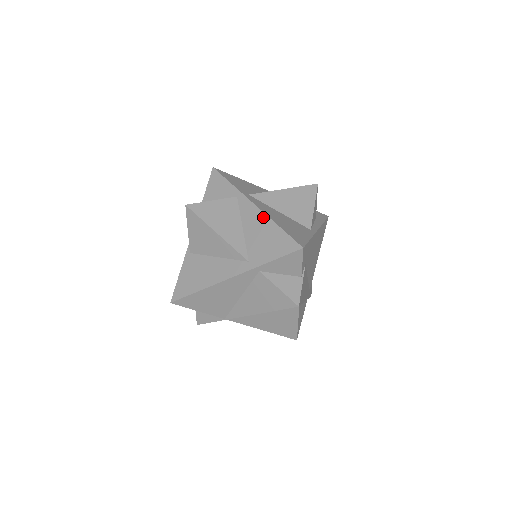
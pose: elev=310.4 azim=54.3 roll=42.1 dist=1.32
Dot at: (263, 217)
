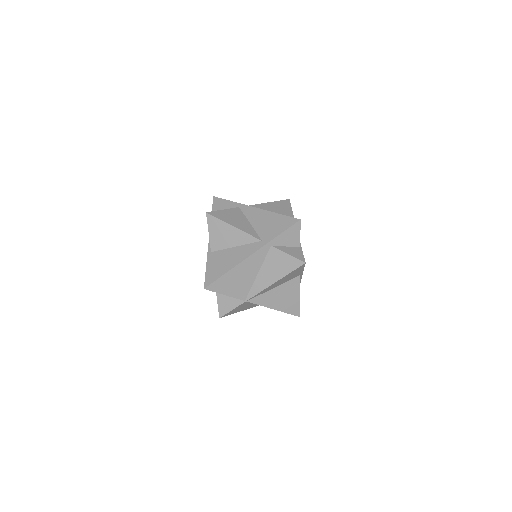
Dot at: (264, 212)
